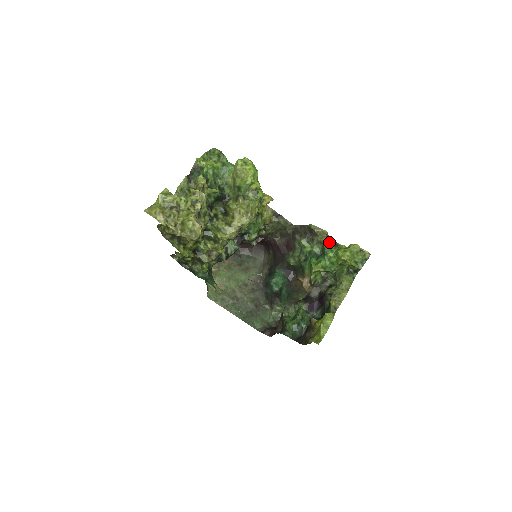
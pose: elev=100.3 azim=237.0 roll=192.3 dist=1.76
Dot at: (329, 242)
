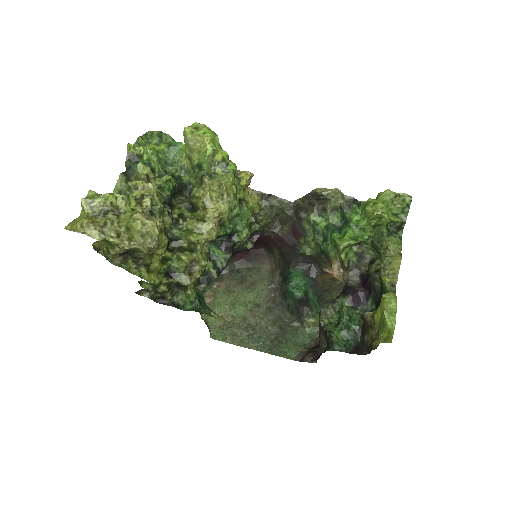
Dot at: (348, 203)
